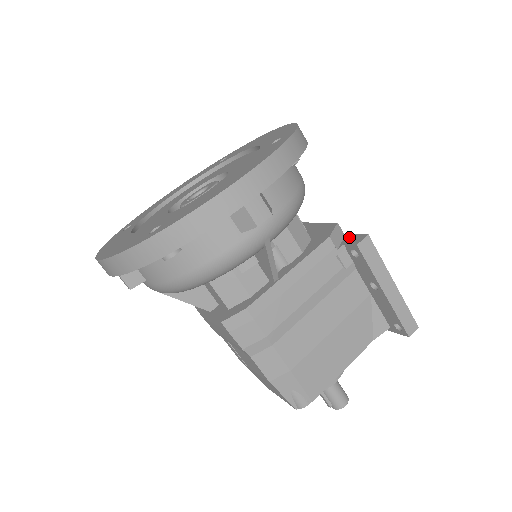
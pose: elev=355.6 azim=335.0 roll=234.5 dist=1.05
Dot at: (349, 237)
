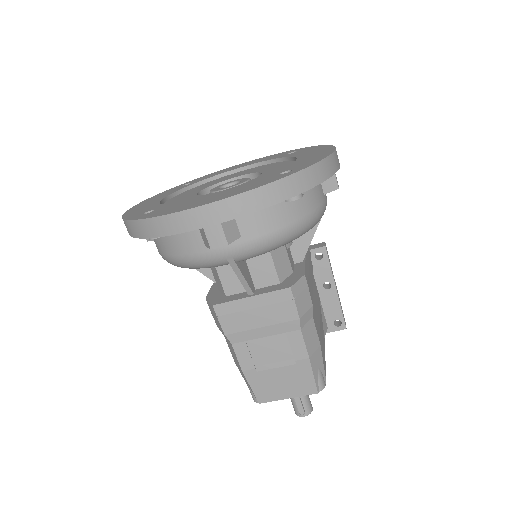
Dot at: occluded
